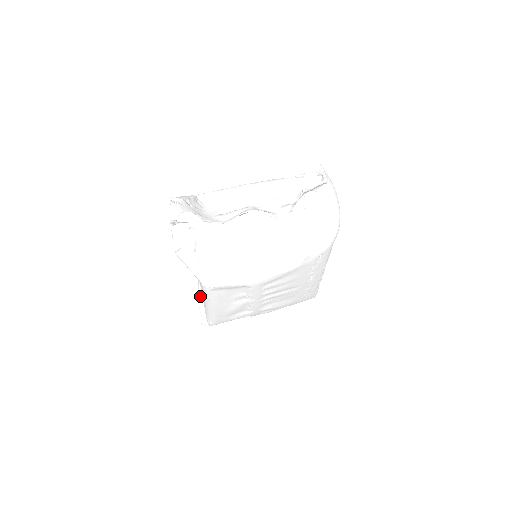
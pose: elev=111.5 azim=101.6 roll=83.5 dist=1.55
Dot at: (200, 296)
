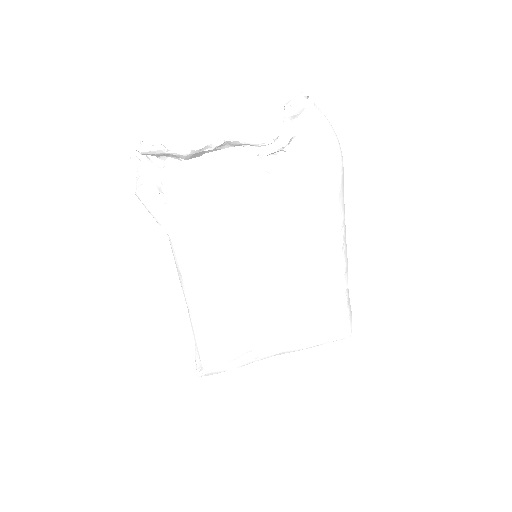
Dot at: occluded
